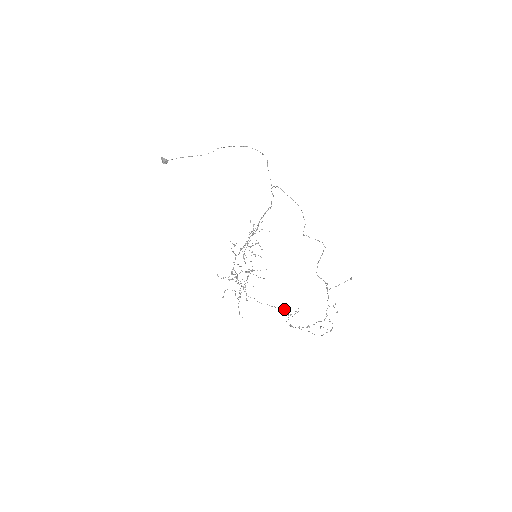
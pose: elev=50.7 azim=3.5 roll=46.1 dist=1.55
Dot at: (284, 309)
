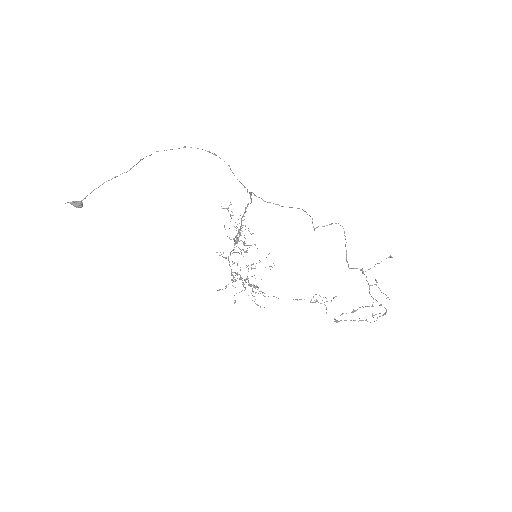
Dot at: (316, 300)
